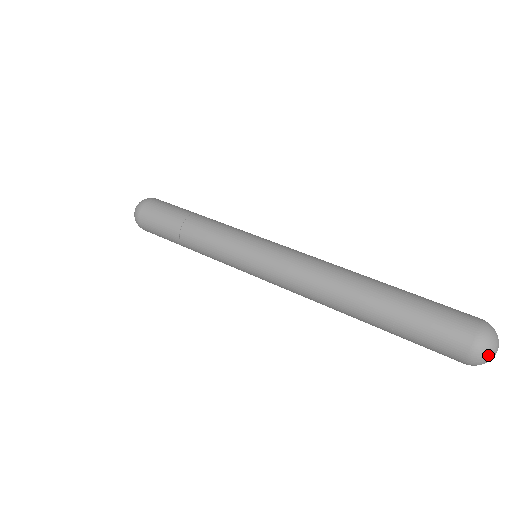
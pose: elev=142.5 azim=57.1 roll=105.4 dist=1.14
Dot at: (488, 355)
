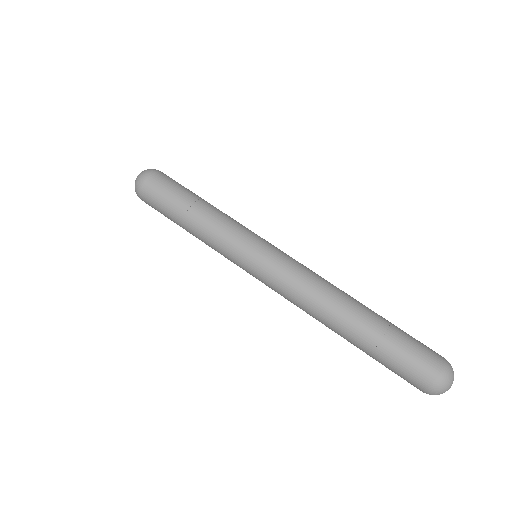
Dot at: (441, 393)
